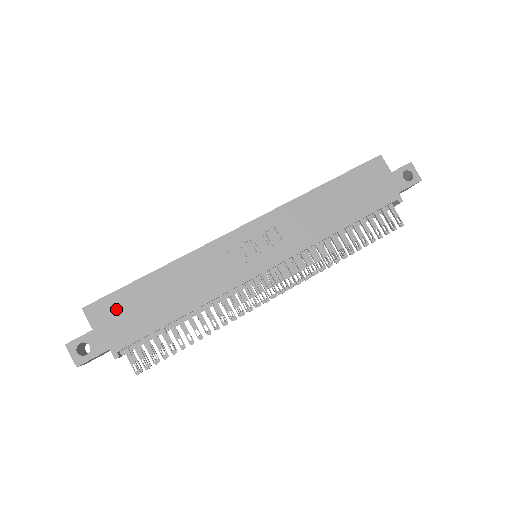
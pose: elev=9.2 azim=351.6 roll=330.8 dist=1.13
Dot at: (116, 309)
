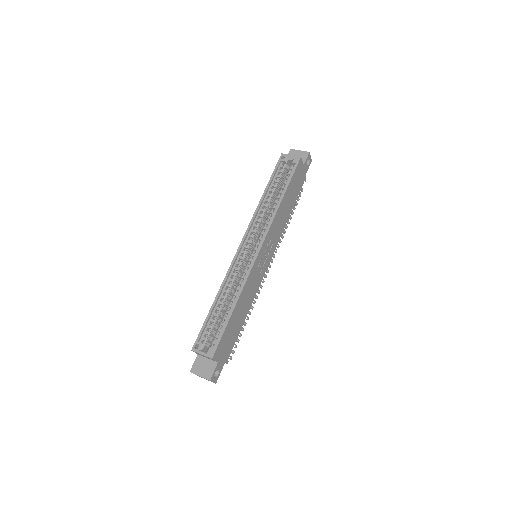
Dot at: (224, 343)
